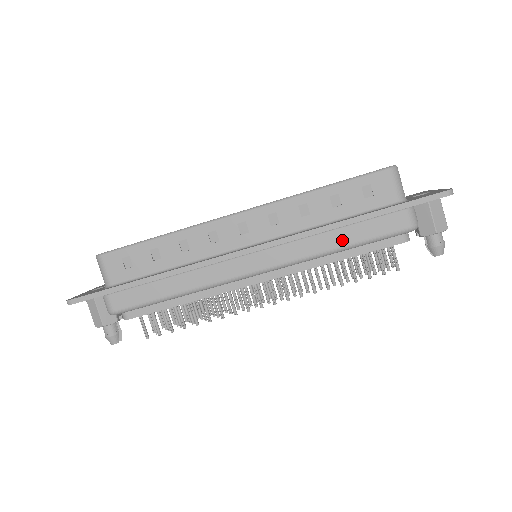
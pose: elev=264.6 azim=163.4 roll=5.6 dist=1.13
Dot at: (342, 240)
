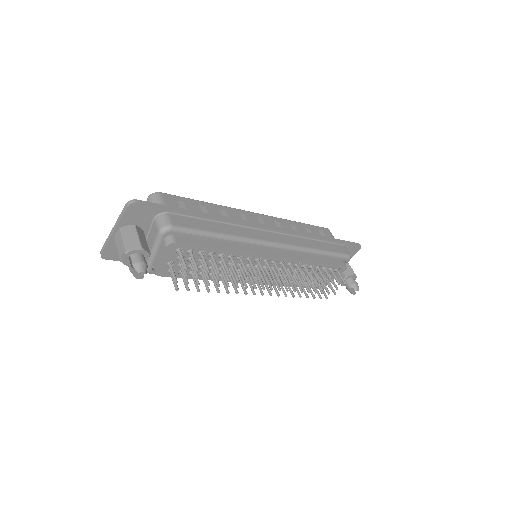
Dot at: (319, 246)
